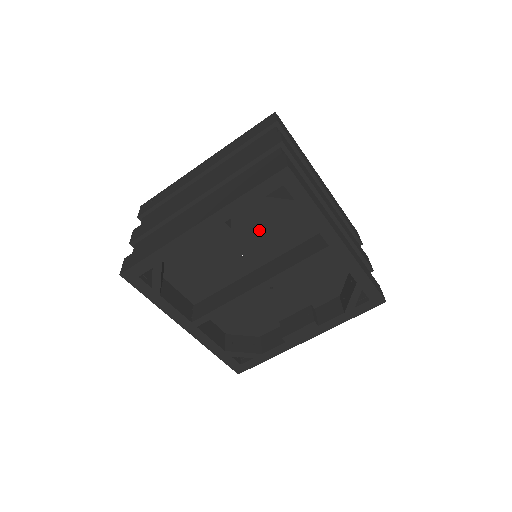
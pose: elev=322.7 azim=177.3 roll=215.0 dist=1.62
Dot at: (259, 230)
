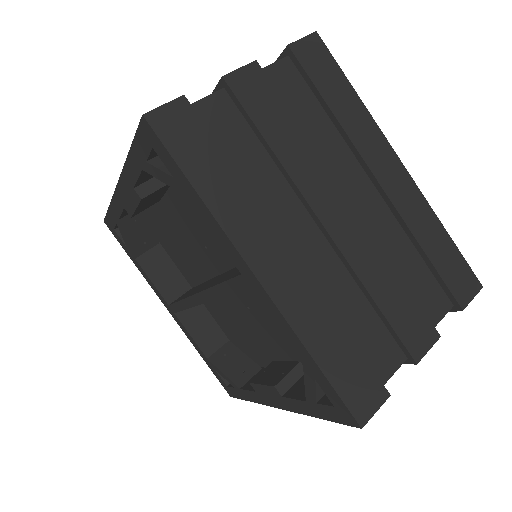
Dot at: occluded
